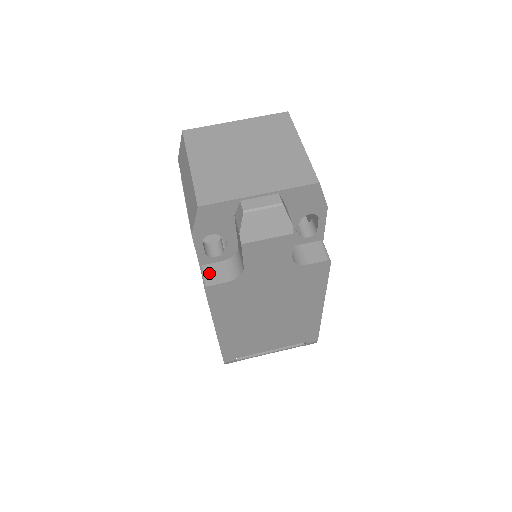
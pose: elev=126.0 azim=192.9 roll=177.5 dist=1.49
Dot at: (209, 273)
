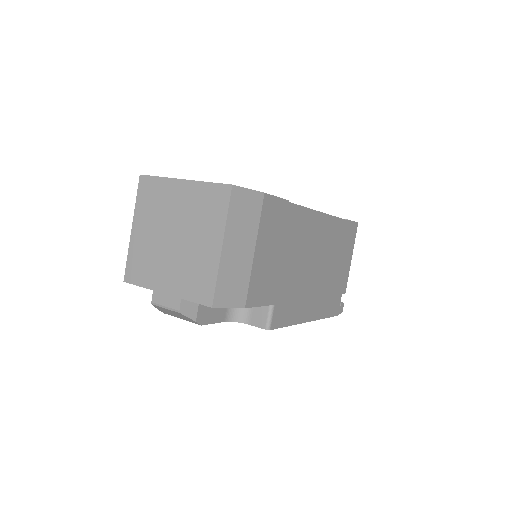
Dot at: occluded
